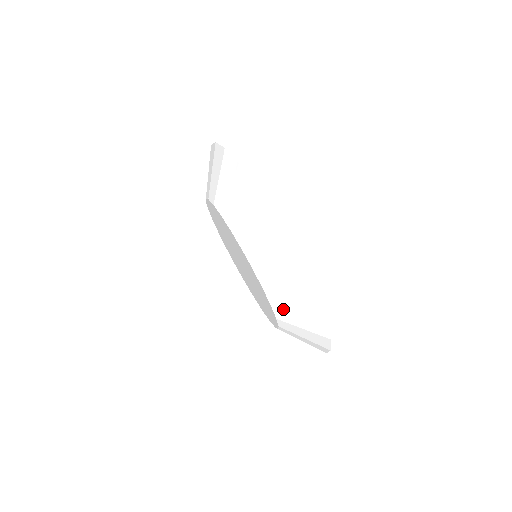
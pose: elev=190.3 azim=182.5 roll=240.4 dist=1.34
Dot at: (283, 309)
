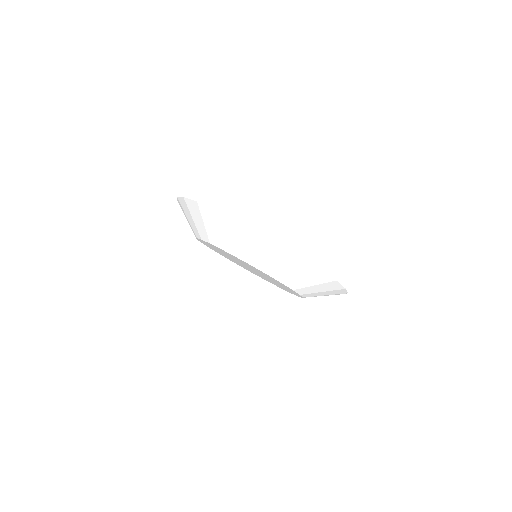
Dot at: occluded
